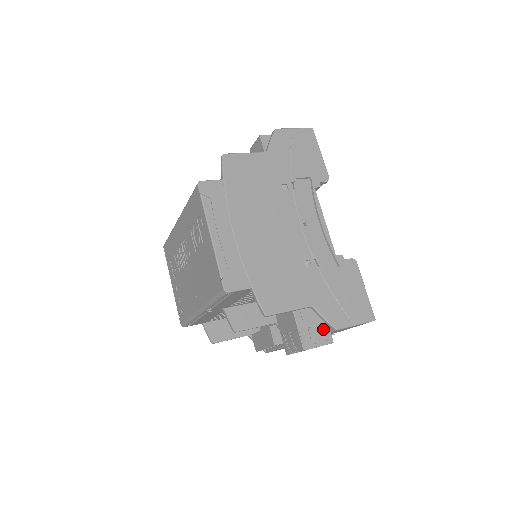
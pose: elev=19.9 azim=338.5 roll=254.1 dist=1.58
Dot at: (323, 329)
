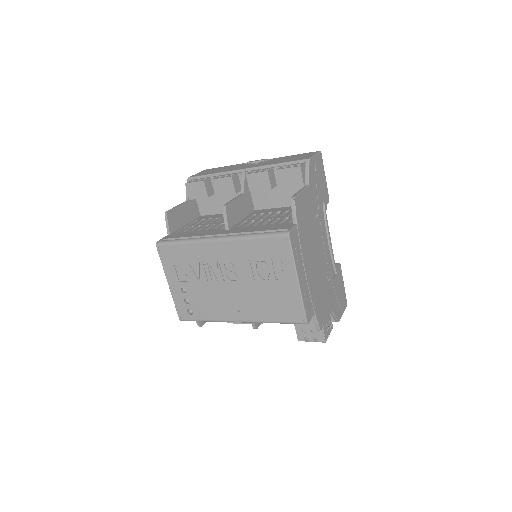
Dot at: occluded
